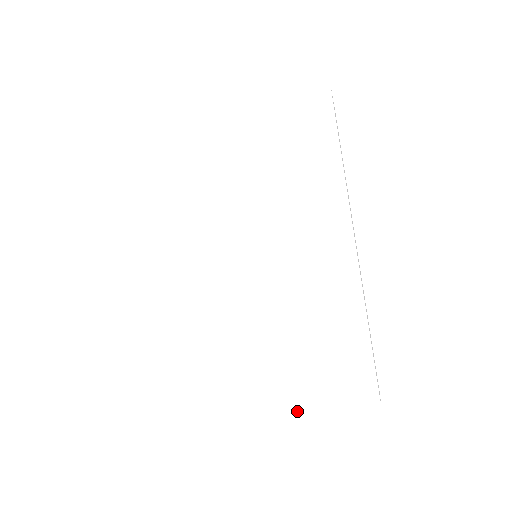
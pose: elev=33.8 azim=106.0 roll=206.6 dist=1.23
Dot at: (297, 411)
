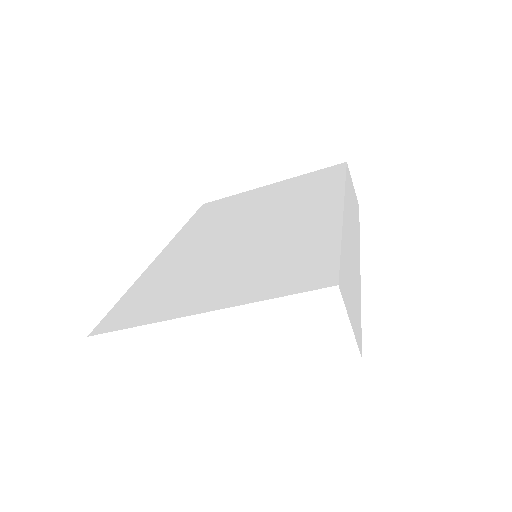
Dot at: (235, 305)
